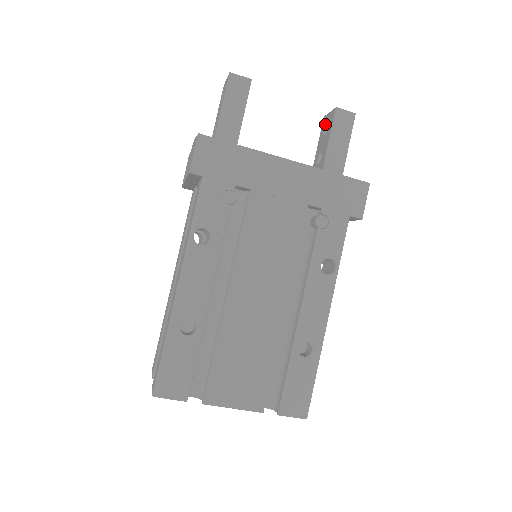
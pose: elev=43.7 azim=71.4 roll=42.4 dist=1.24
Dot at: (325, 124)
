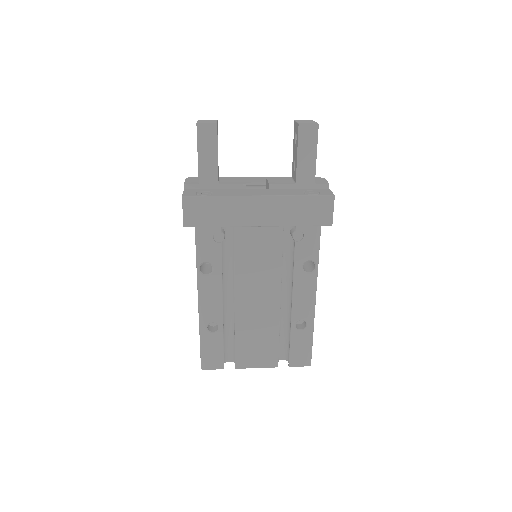
Dot at: (295, 132)
